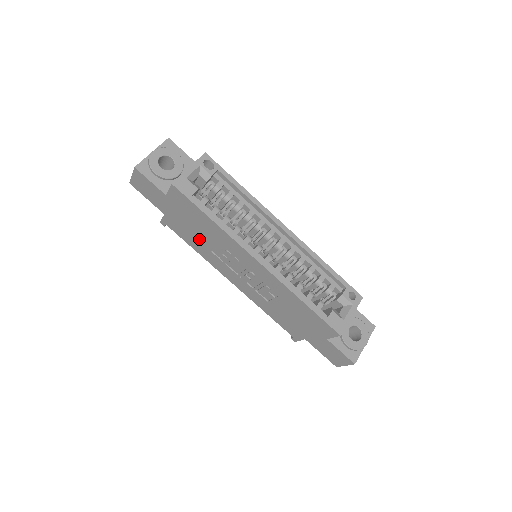
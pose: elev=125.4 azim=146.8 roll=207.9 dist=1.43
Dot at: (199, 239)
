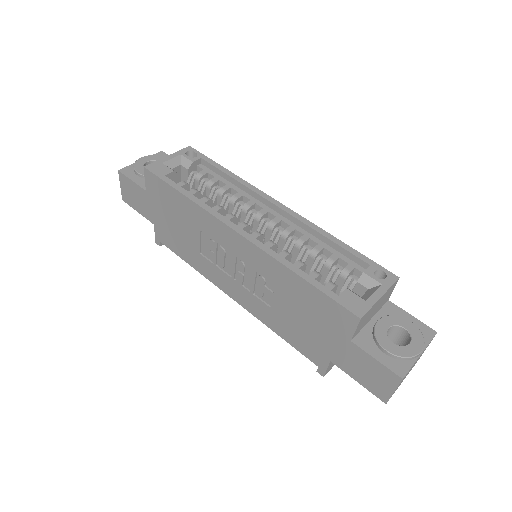
Dot at: (186, 241)
